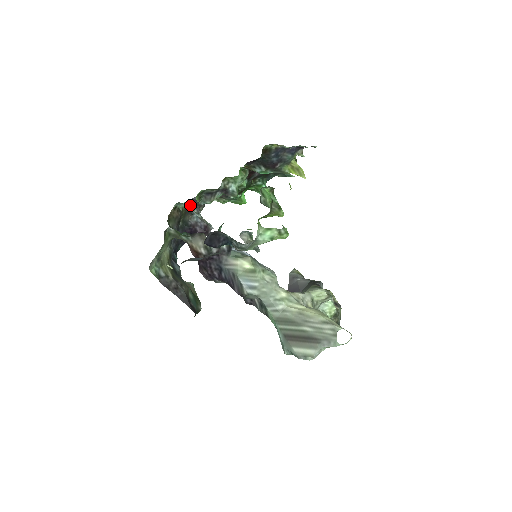
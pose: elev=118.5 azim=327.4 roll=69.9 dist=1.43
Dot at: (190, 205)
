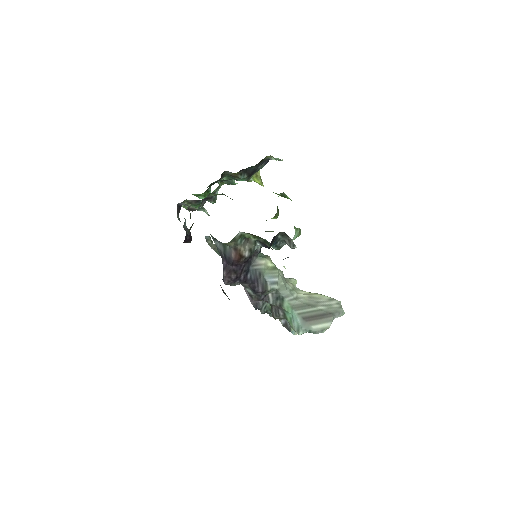
Dot at: occluded
